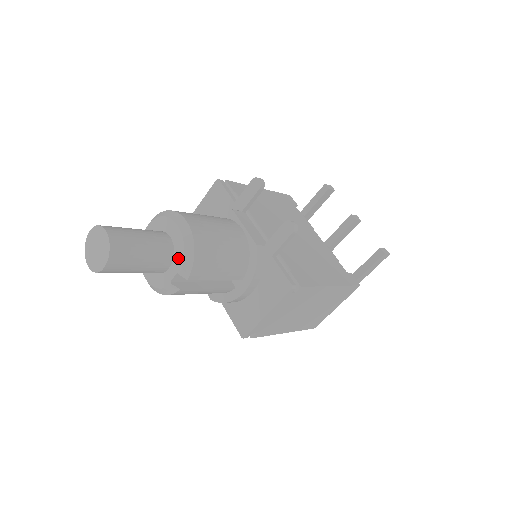
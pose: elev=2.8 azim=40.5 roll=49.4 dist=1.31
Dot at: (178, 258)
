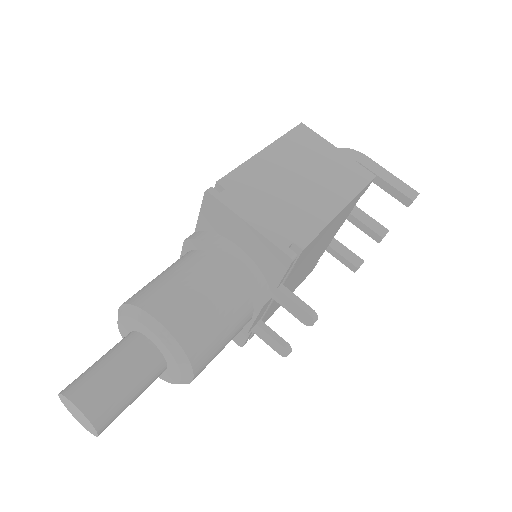
Dot at: (160, 375)
